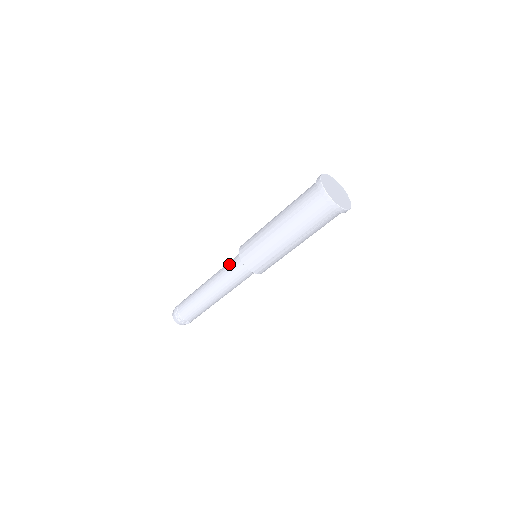
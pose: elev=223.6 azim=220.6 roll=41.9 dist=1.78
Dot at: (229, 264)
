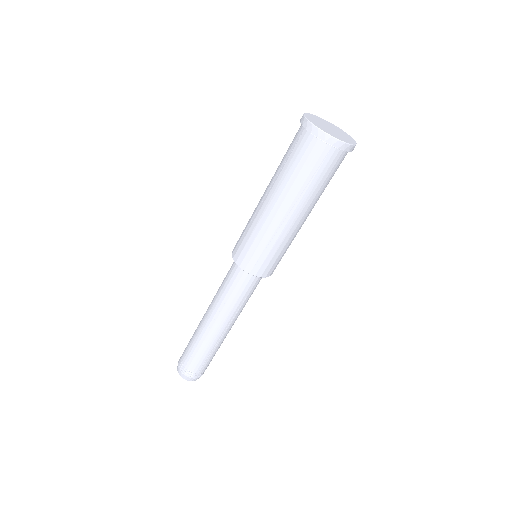
Dot at: occluded
